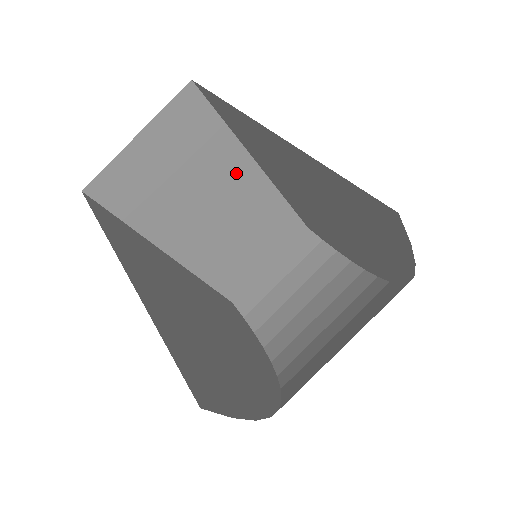
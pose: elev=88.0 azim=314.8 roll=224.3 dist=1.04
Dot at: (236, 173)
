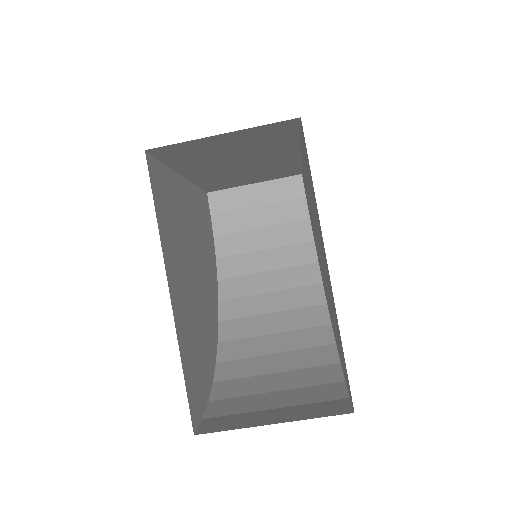
Dot at: (279, 153)
